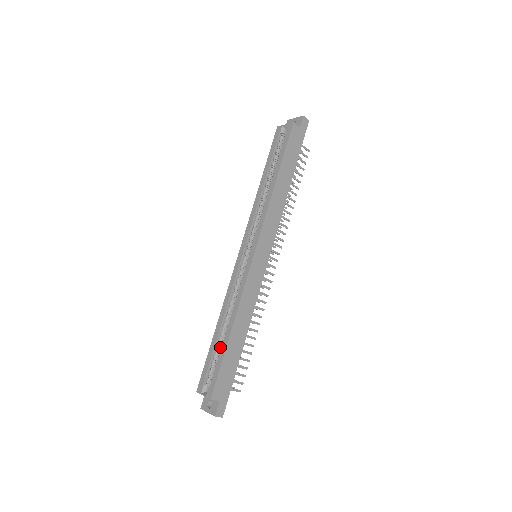
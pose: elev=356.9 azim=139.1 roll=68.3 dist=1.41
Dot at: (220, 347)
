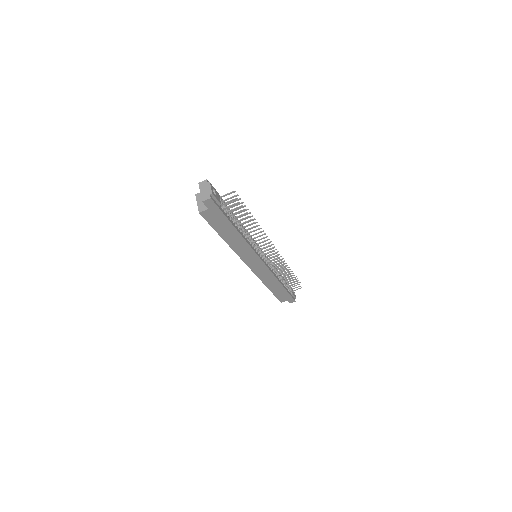
Dot at: occluded
